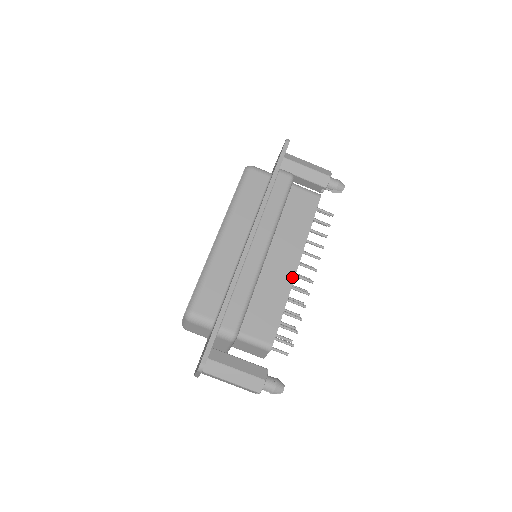
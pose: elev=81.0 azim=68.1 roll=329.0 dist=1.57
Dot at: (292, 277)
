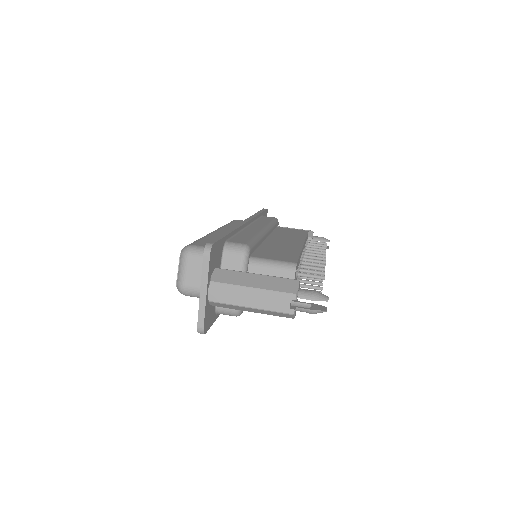
Dot at: (300, 246)
